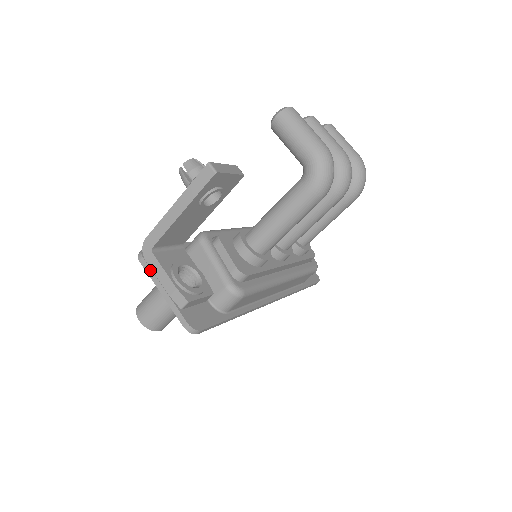
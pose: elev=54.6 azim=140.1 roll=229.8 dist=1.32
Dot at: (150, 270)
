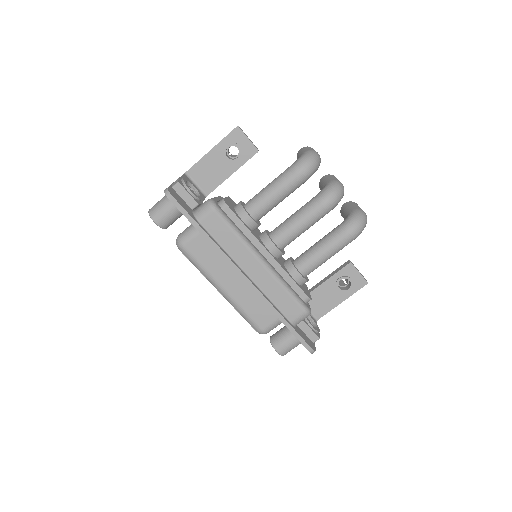
Dot at: occluded
